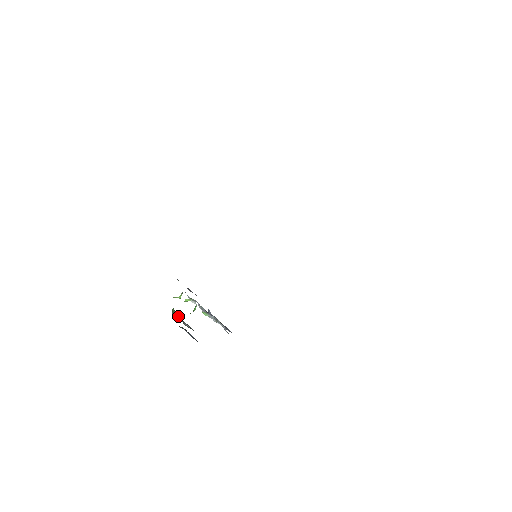
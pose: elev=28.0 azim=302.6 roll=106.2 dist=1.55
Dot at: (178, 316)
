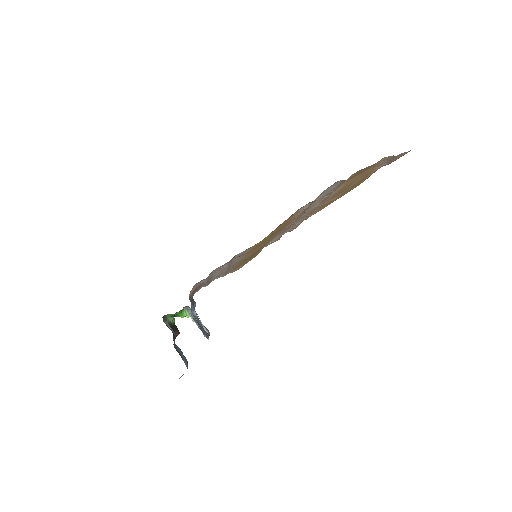
Dot at: (177, 332)
